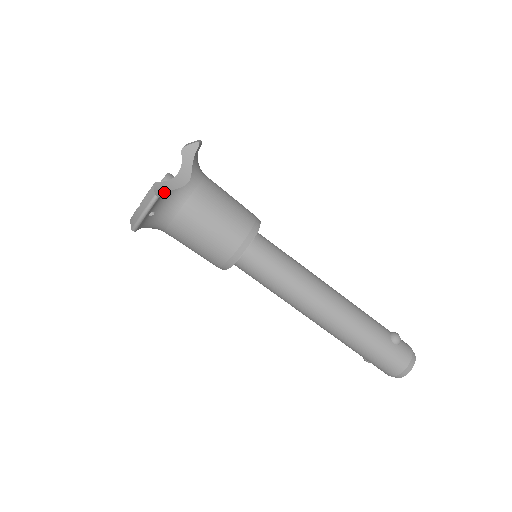
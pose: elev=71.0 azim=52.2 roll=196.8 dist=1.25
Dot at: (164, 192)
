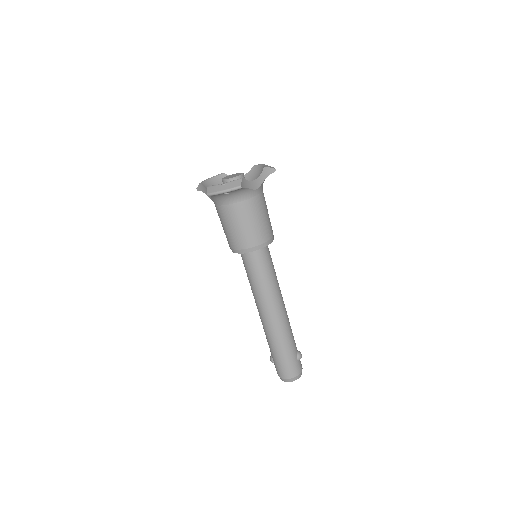
Dot at: (245, 186)
